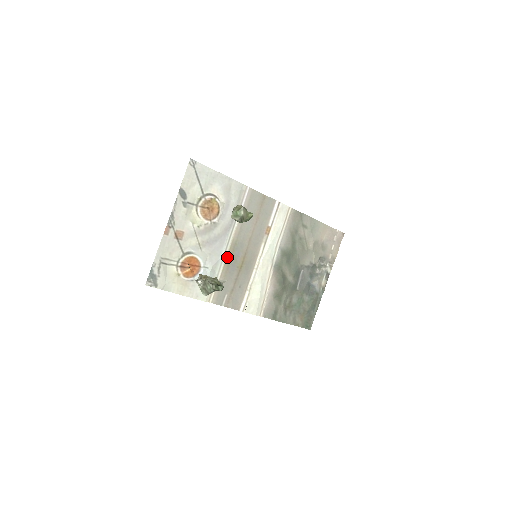
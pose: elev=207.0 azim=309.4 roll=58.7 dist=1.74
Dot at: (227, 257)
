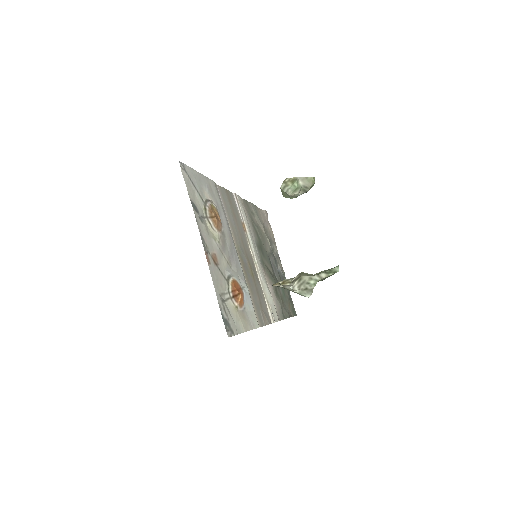
Dot at: (242, 269)
